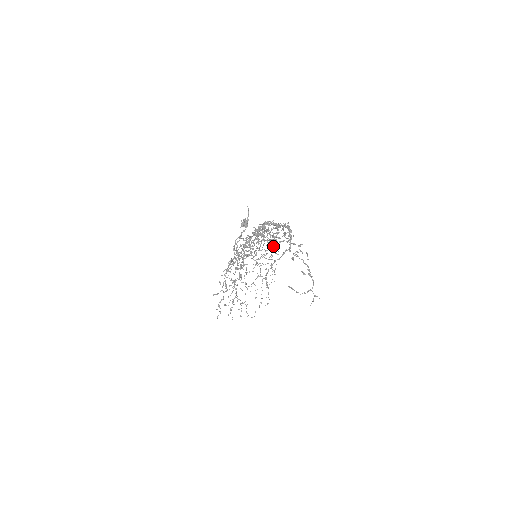
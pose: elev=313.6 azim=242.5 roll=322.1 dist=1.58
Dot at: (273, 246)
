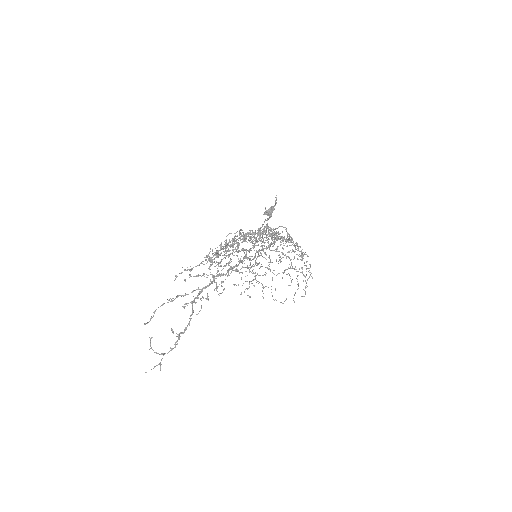
Dot at: (198, 275)
